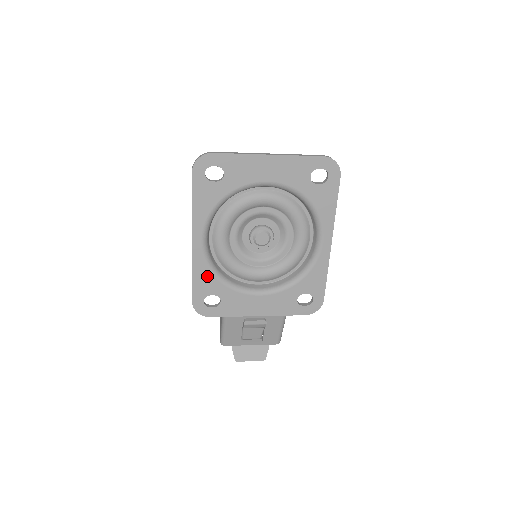
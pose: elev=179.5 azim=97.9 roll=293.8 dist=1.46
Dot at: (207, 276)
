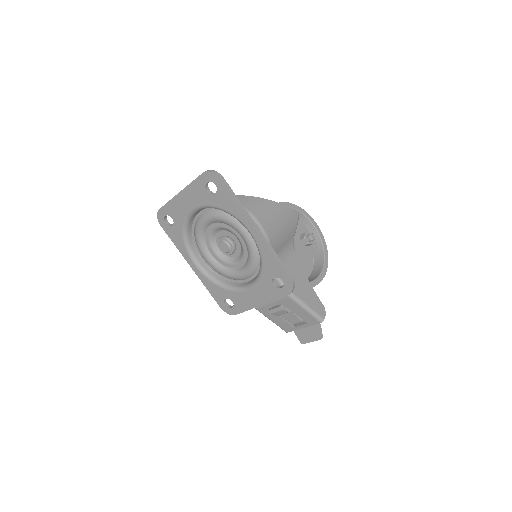
Dot at: (214, 287)
